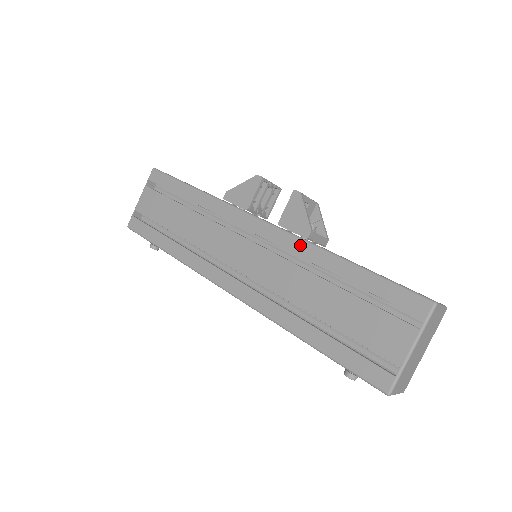
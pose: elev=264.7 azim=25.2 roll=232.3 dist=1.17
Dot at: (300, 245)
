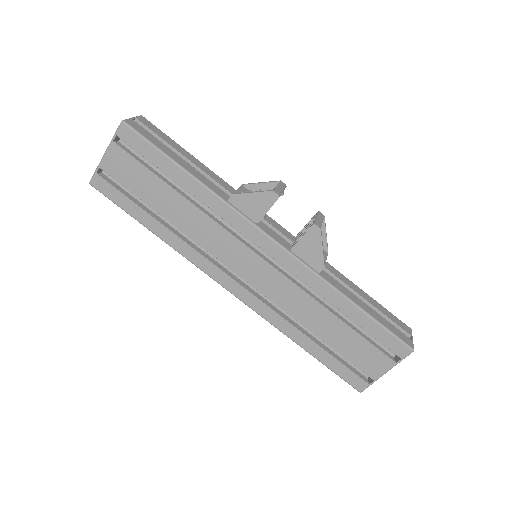
Dot at: (311, 277)
